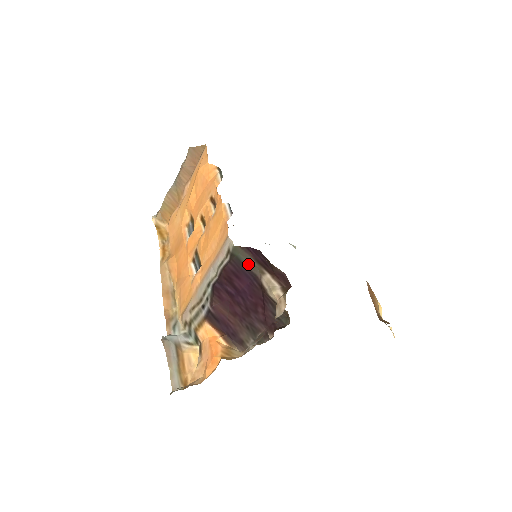
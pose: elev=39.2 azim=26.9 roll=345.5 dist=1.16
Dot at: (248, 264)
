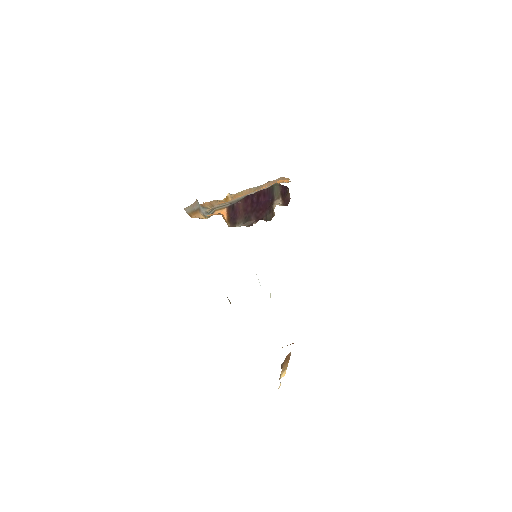
Dot at: (275, 192)
